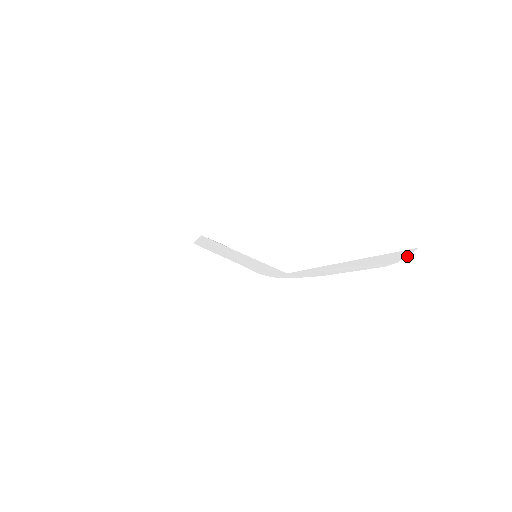
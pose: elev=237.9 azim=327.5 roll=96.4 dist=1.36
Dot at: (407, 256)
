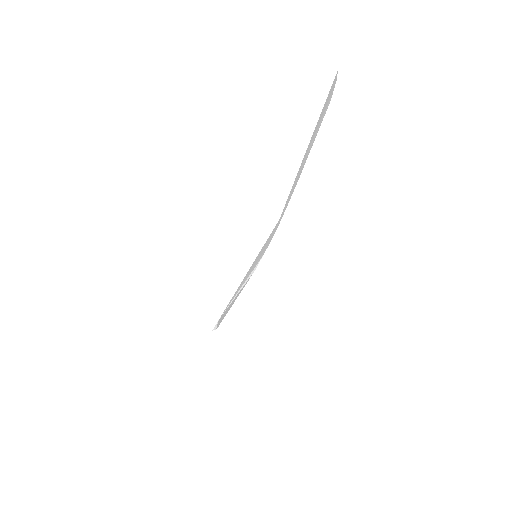
Dot at: (336, 80)
